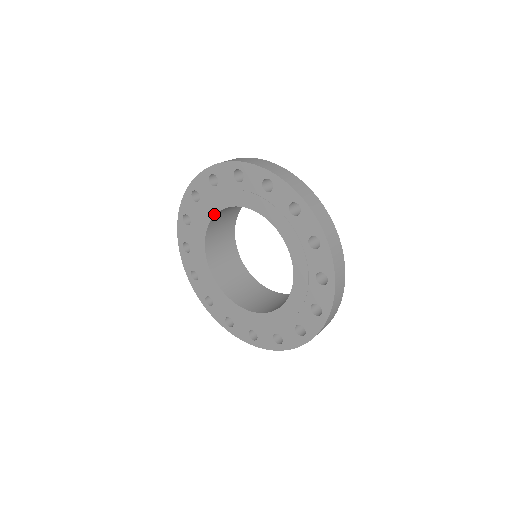
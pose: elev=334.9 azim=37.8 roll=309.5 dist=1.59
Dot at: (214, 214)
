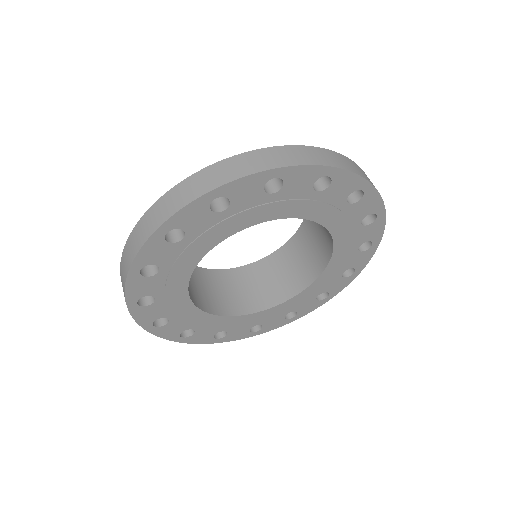
Dot at: (245, 227)
